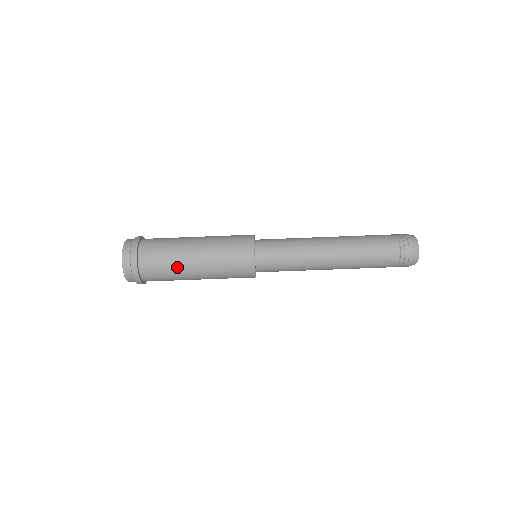
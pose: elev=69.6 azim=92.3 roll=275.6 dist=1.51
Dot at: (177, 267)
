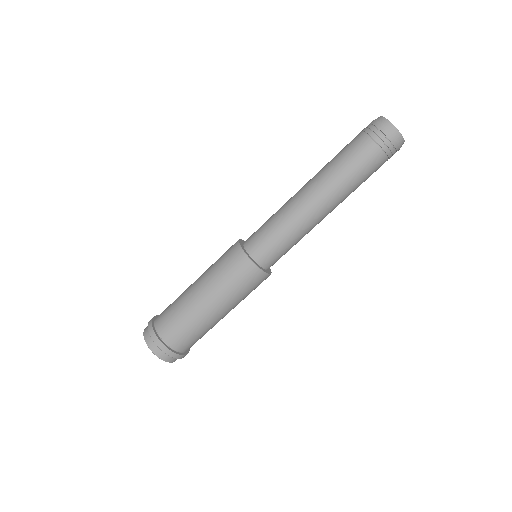
Dot at: (211, 328)
